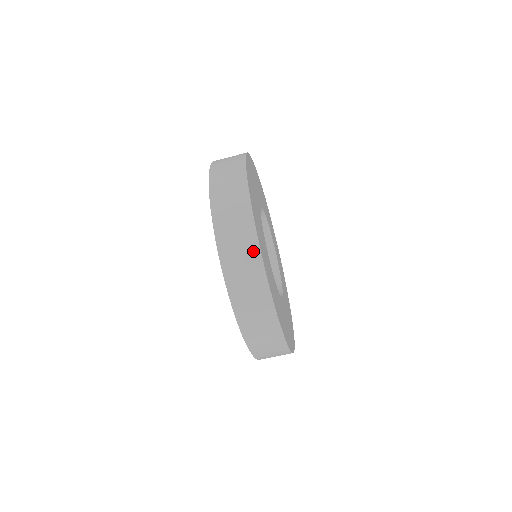
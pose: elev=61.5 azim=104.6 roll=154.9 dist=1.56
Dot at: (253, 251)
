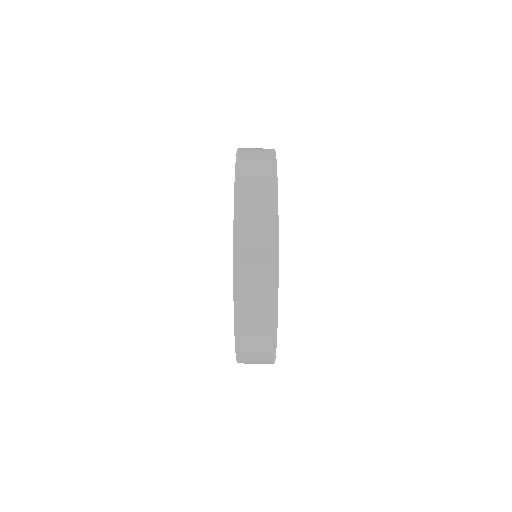
Dot at: (270, 178)
